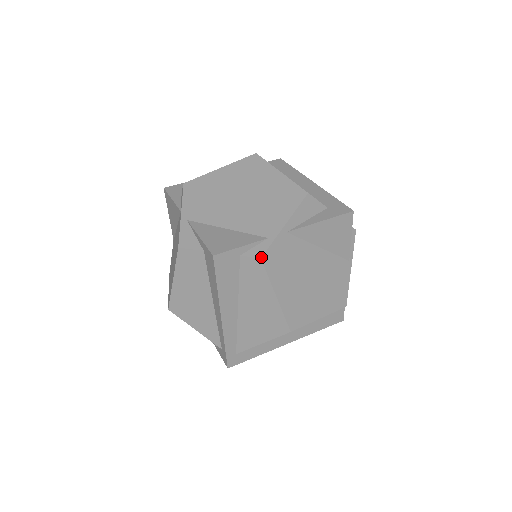
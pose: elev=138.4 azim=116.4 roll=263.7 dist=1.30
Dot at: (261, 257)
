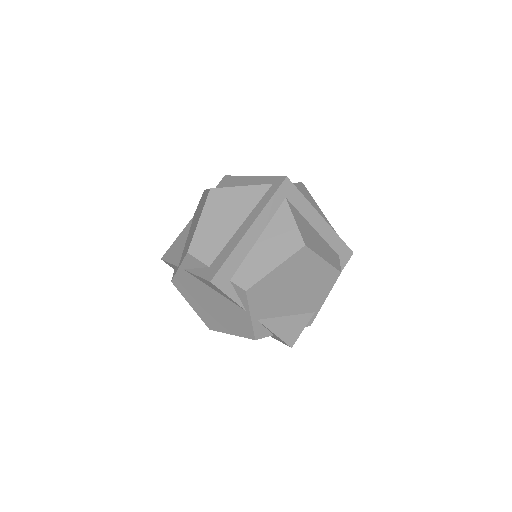
Dot at: occluded
